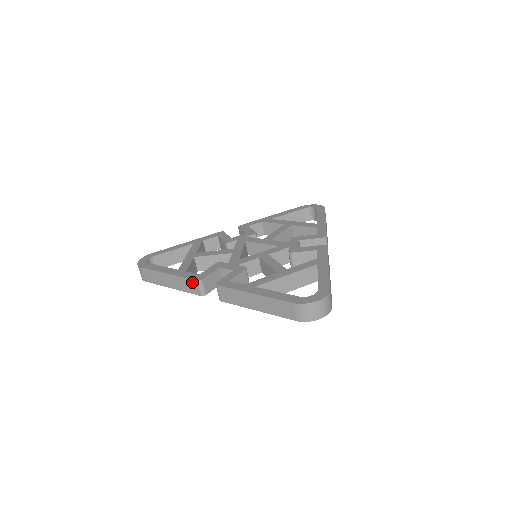
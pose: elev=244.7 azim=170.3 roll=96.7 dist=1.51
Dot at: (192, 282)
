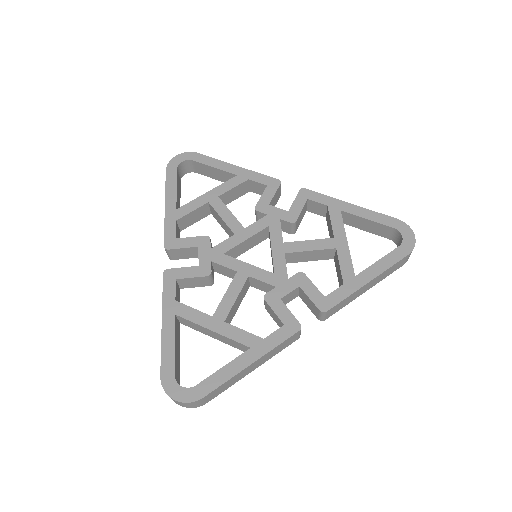
Dot at: (165, 240)
